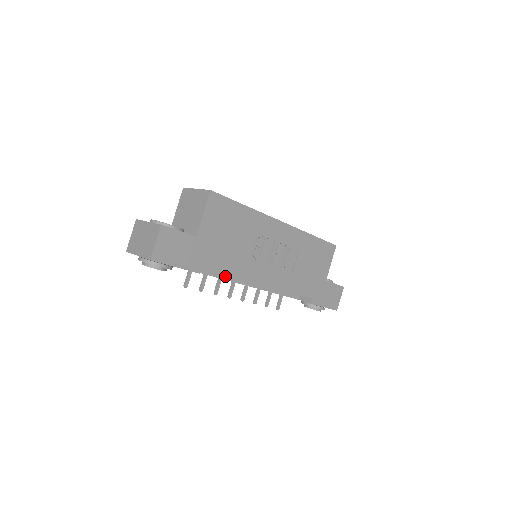
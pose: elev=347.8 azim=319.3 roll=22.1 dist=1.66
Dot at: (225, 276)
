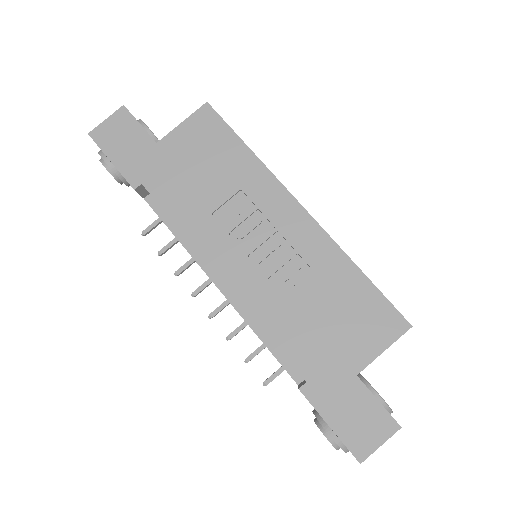
Dot at: (187, 242)
